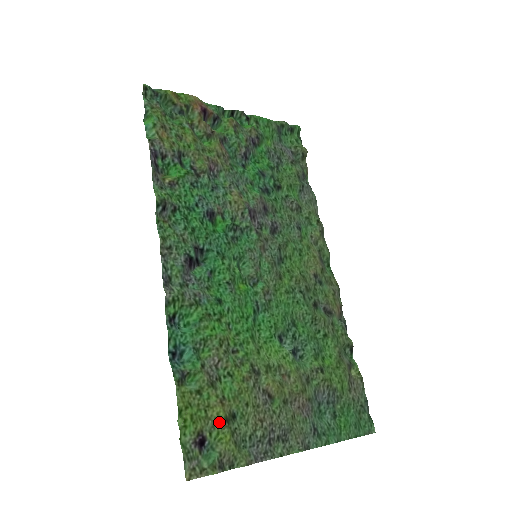
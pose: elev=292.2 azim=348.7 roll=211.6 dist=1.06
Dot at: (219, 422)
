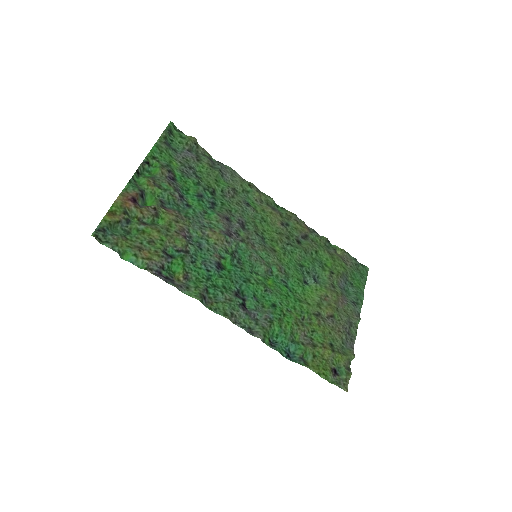
Dot at: (332, 356)
